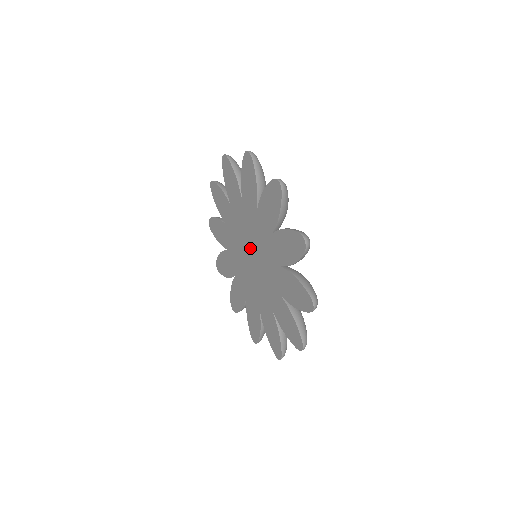
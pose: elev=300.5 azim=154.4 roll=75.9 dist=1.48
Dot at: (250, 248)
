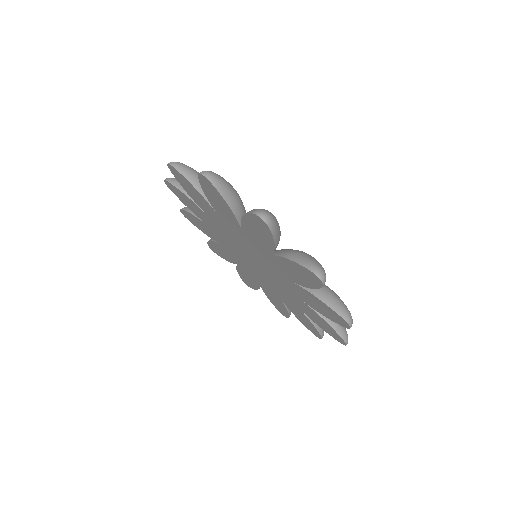
Dot at: (243, 254)
